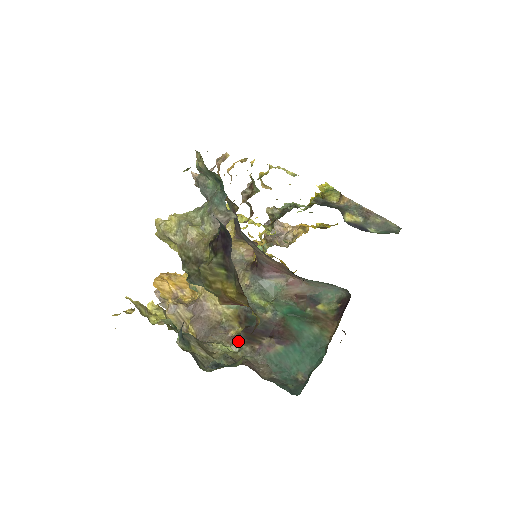
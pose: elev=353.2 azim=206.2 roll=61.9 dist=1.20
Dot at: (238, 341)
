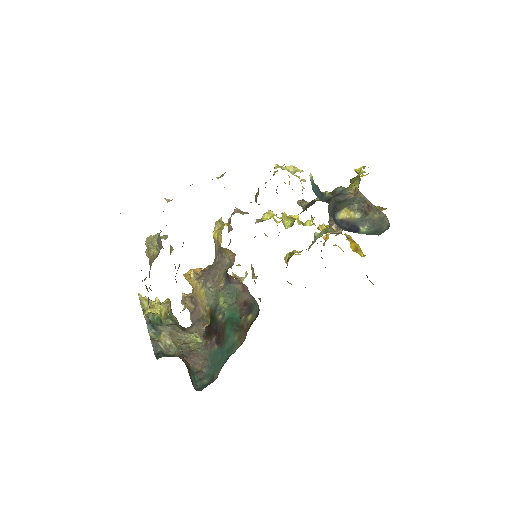
Dot at: (204, 334)
